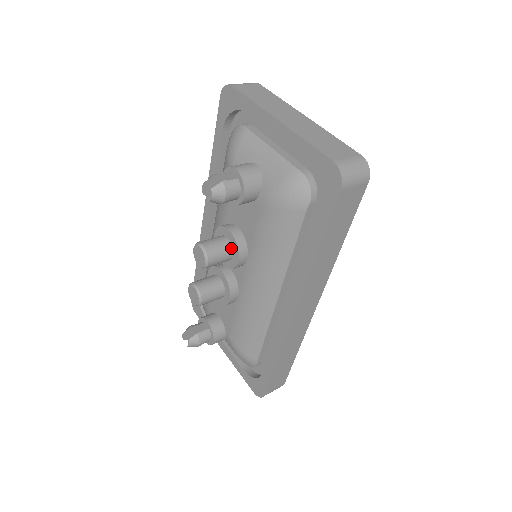
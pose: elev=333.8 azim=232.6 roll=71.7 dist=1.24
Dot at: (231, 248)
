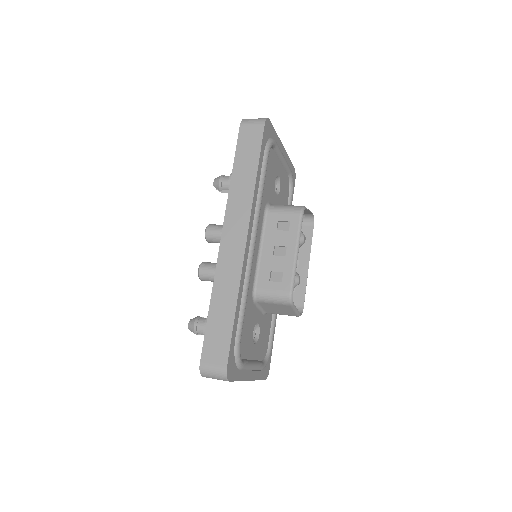
Dot at: occluded
